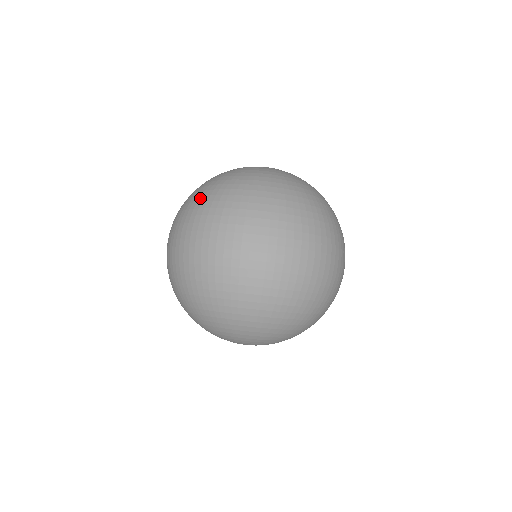
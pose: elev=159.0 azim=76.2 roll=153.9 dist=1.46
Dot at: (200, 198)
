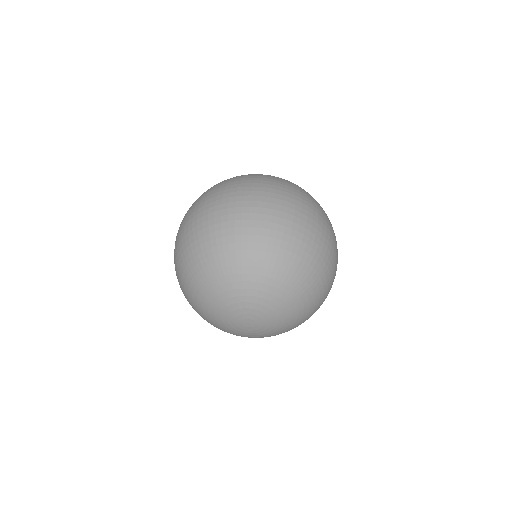
Dot at: occluded
